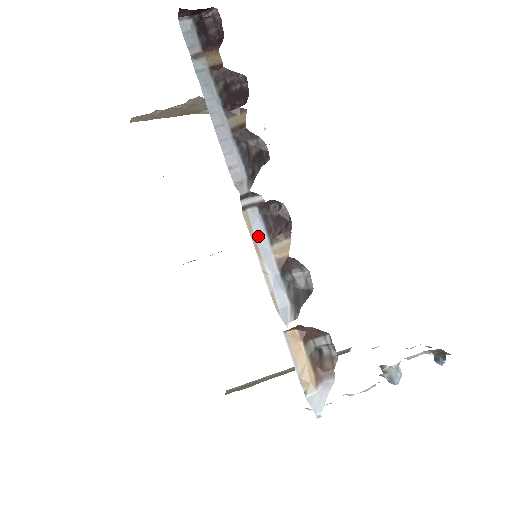
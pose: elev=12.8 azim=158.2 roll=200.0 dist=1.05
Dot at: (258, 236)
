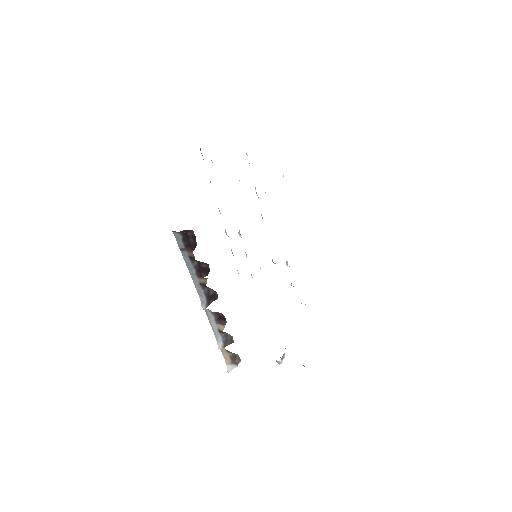
Dot at: (211, 320)
